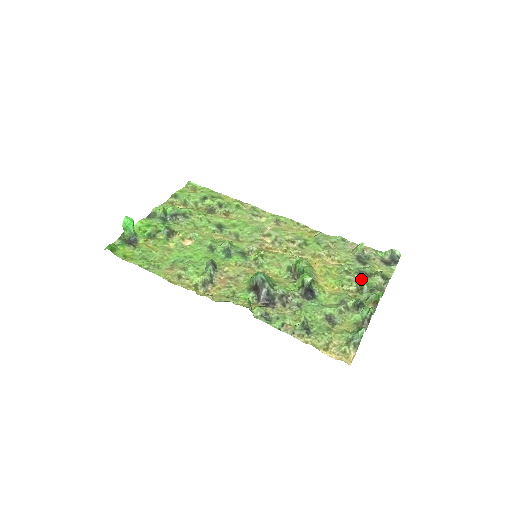
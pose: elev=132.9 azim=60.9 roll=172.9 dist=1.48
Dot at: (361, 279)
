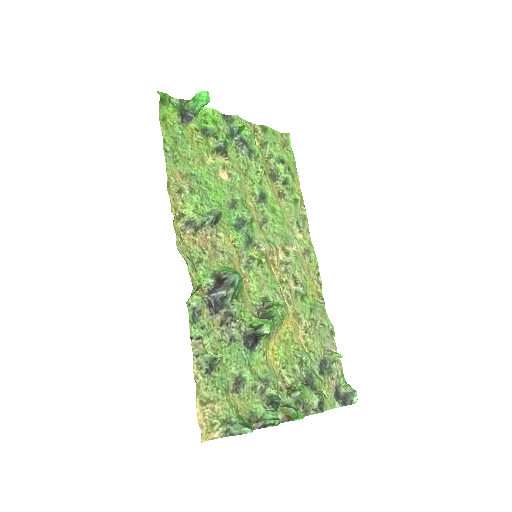
Dot at: (303, 382)
